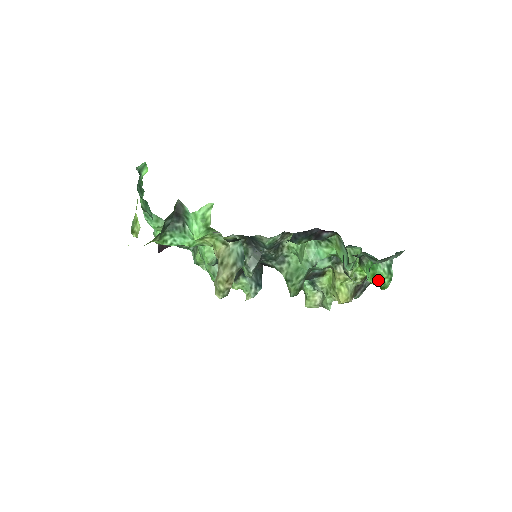
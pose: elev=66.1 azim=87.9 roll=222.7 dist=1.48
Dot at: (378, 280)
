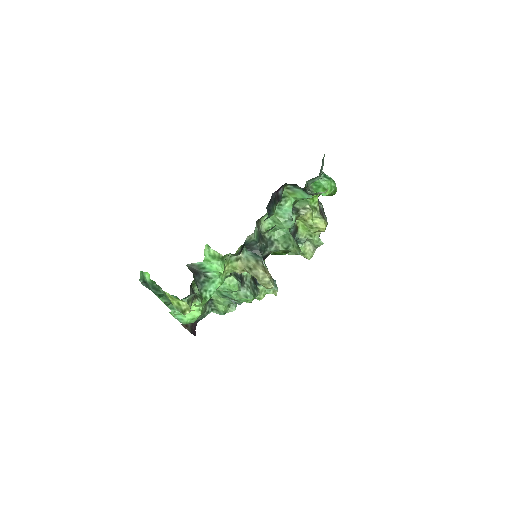
Dot at: (329, 189)
